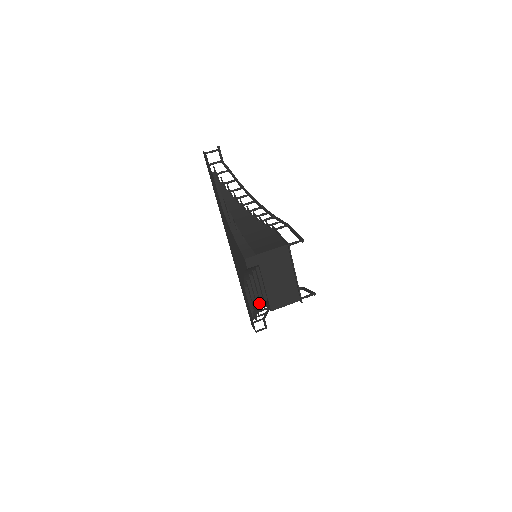
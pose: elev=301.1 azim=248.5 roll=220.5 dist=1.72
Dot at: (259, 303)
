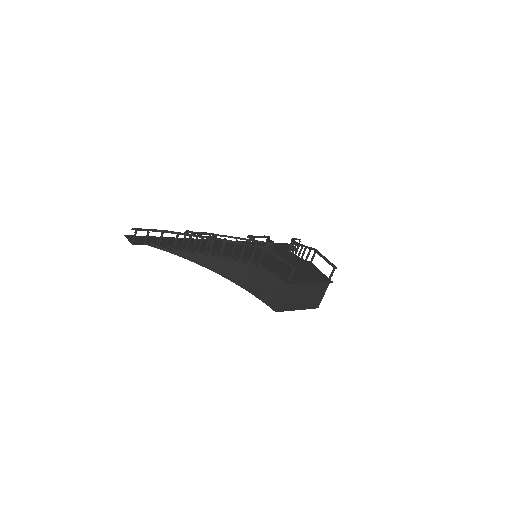
Dot at: occluded
